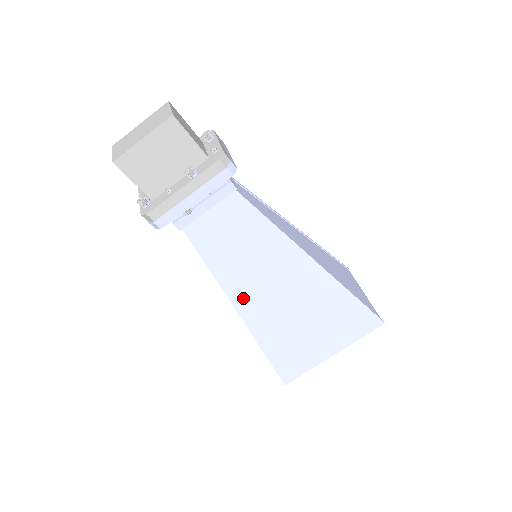
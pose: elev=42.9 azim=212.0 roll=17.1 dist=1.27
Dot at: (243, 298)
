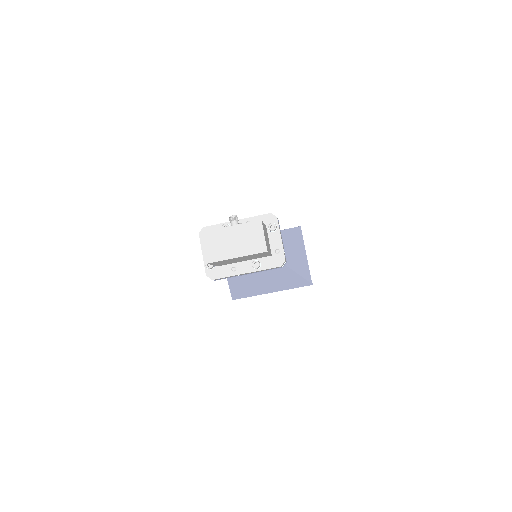
Dot at: (238, 282)
